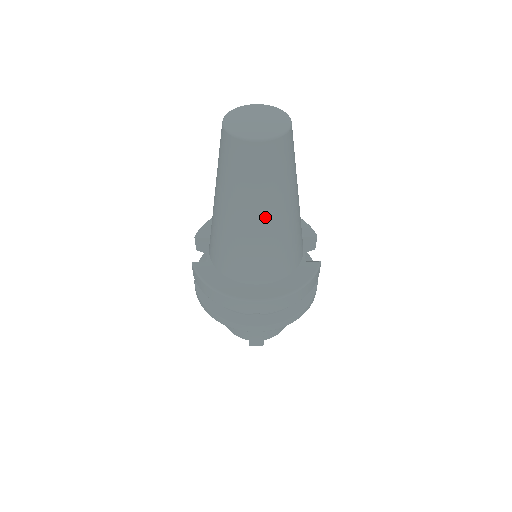
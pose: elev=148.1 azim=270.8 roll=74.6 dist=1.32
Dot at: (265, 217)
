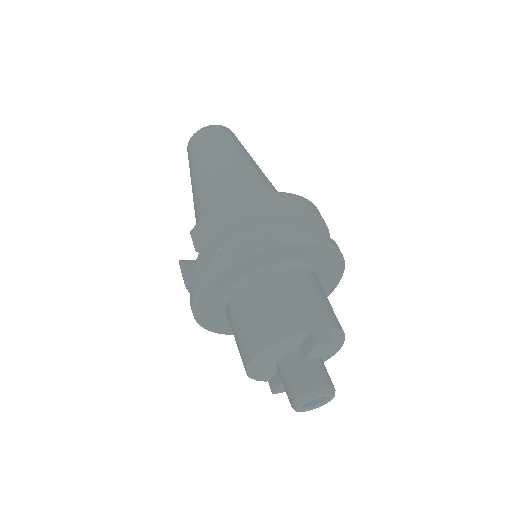
Dot at: (247, 161)
